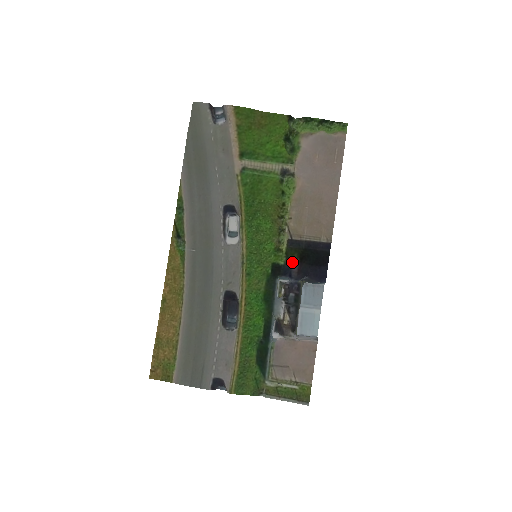
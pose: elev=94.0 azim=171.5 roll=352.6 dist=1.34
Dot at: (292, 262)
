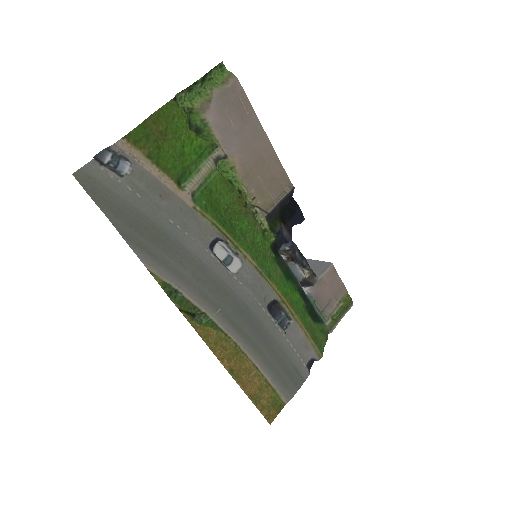
Dot at: (280, 231)
